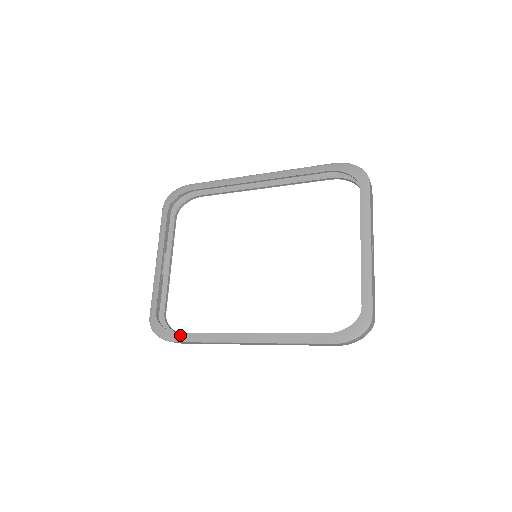
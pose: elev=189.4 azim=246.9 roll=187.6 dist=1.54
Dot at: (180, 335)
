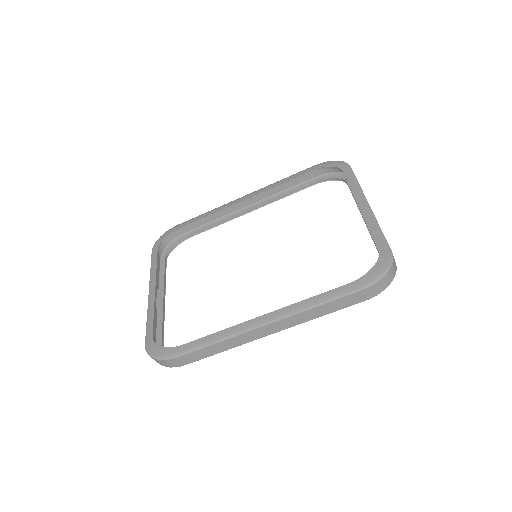
Dot at: (184, 346)
